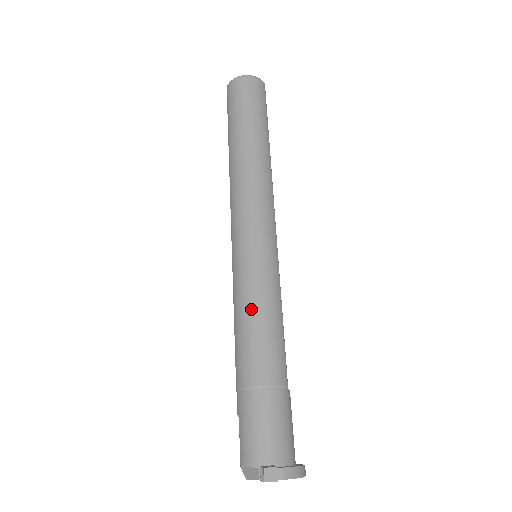
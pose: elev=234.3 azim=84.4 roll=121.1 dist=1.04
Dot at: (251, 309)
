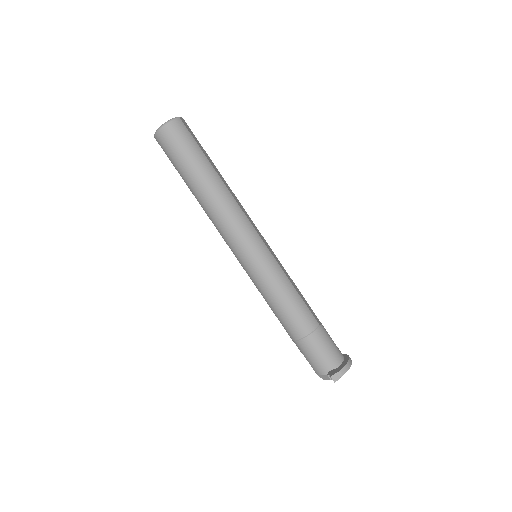
Dot at: (275, 298)
